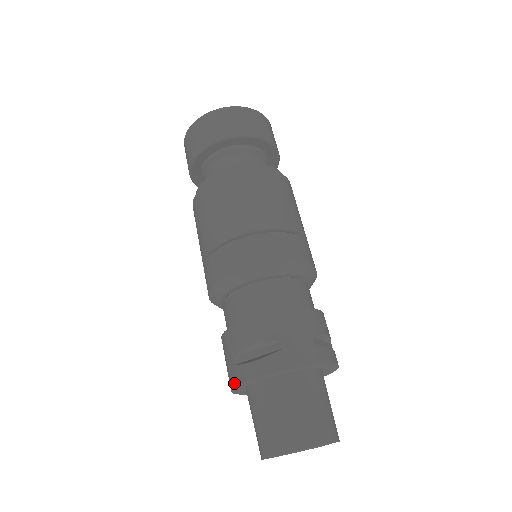
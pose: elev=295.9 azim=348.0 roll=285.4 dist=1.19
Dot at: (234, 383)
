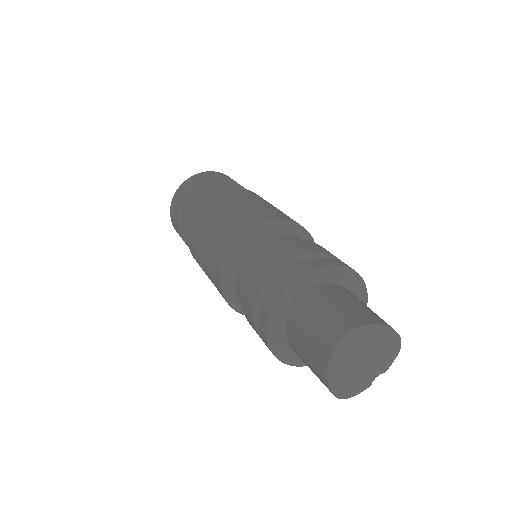
Dot at: (297, 275)
